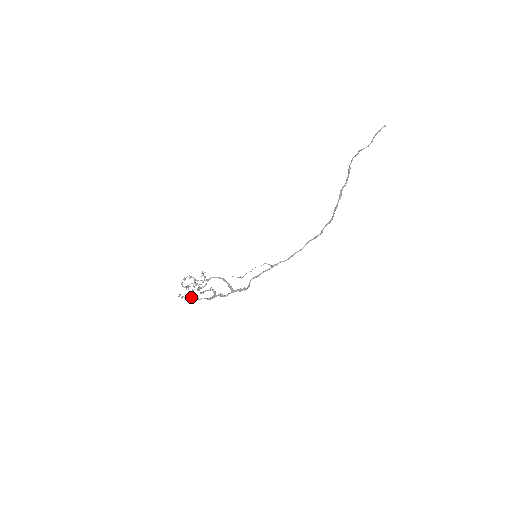
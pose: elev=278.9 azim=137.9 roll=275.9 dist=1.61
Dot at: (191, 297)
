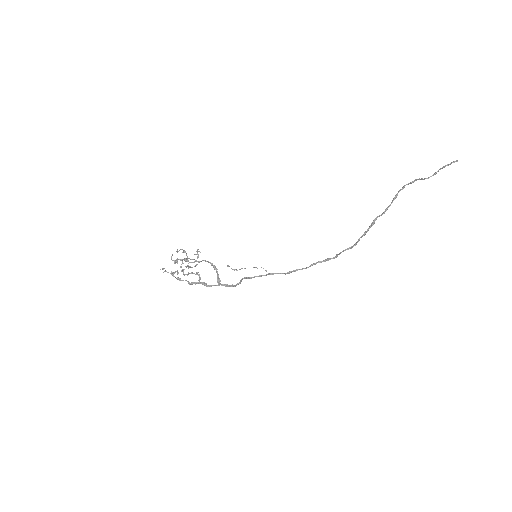
Dot at: (173, 275)
